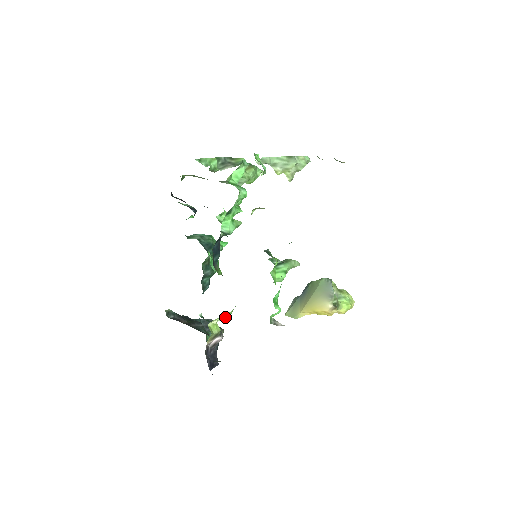
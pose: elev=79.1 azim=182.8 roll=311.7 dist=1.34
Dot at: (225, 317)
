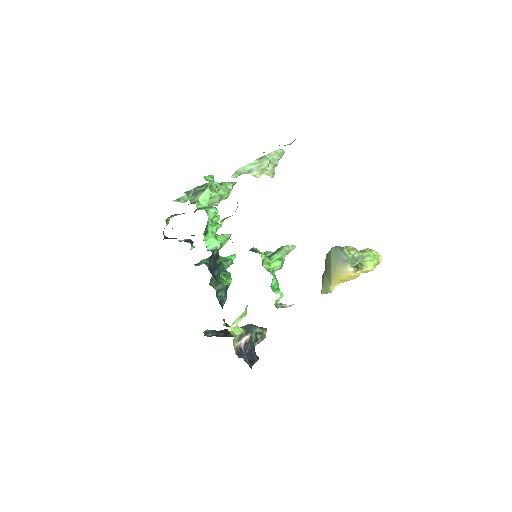
Dot at: (242, 318)
